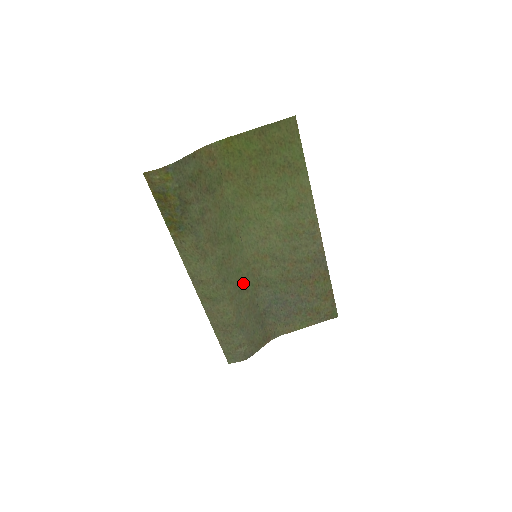
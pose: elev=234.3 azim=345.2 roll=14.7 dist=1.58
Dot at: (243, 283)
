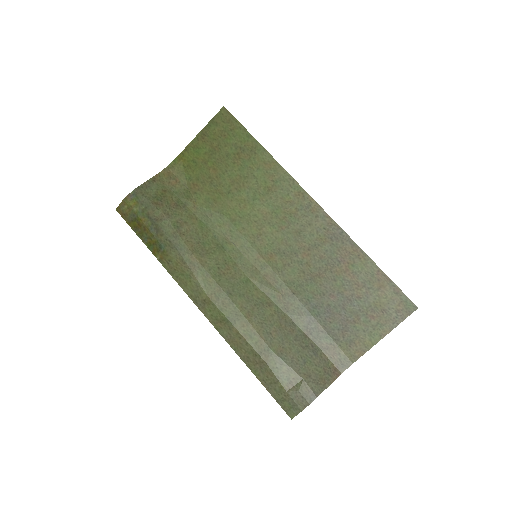
Dot at: (259, 295)
